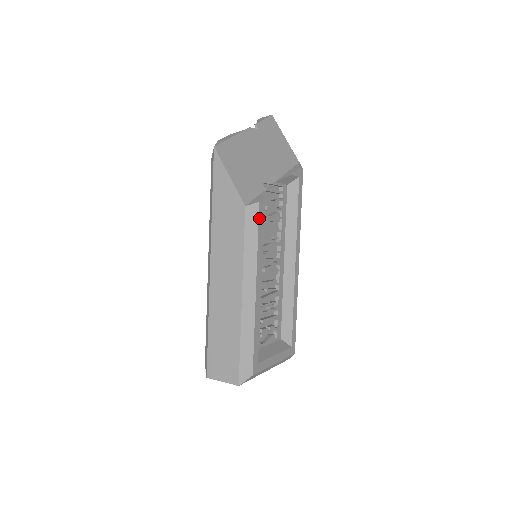
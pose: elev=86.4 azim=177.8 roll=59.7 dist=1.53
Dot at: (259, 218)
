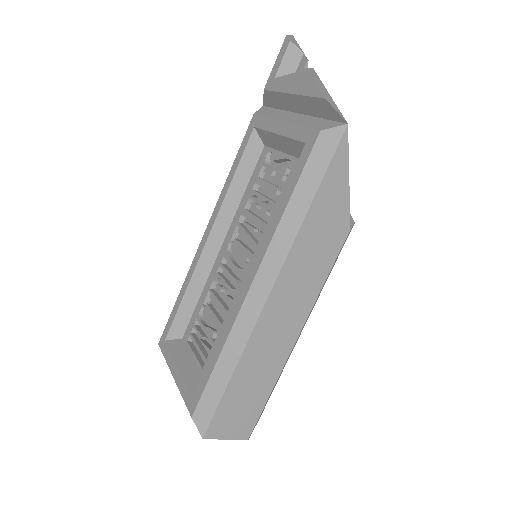
Dot at: occluded
